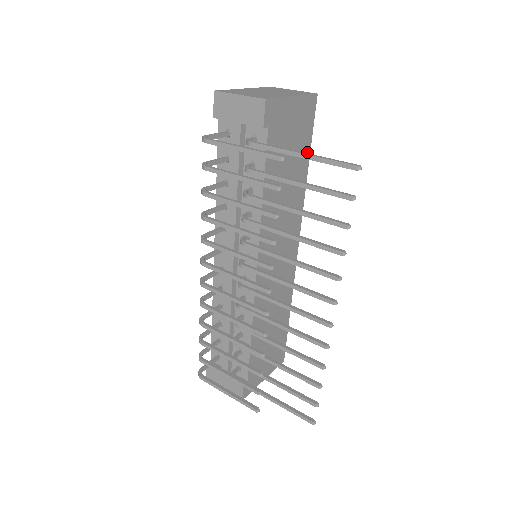
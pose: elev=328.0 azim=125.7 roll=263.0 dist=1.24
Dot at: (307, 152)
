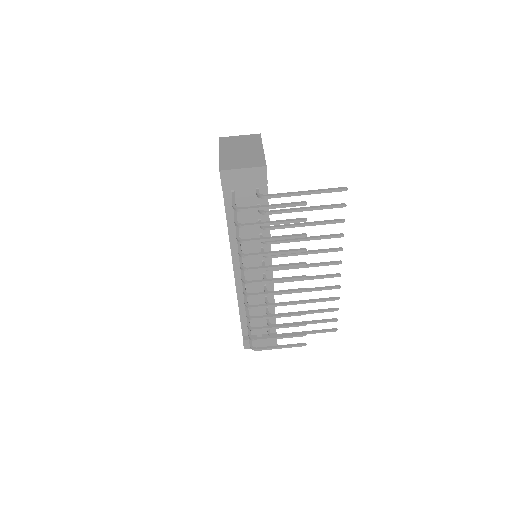
Dot at: occluded
